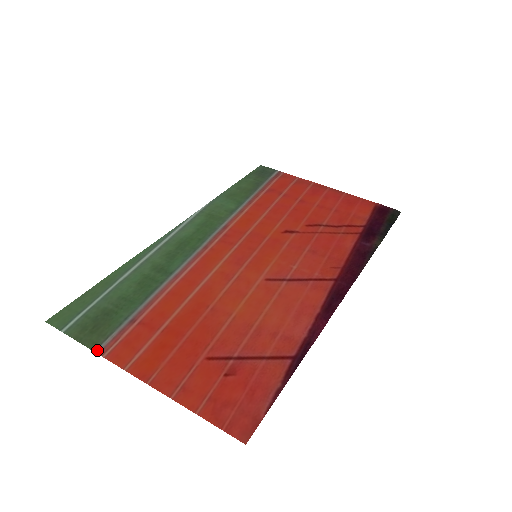
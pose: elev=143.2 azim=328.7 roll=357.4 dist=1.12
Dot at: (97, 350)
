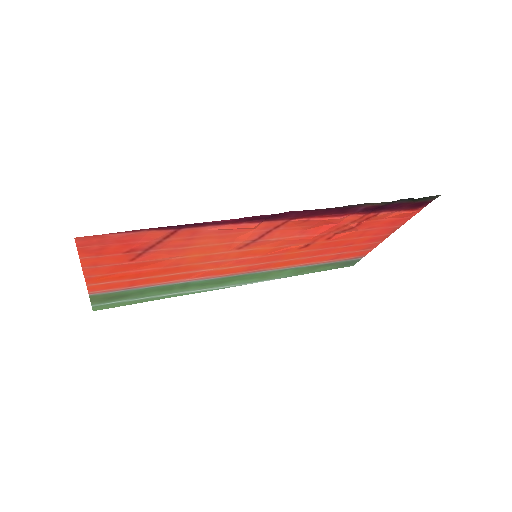
Dot at: (91, 295)
